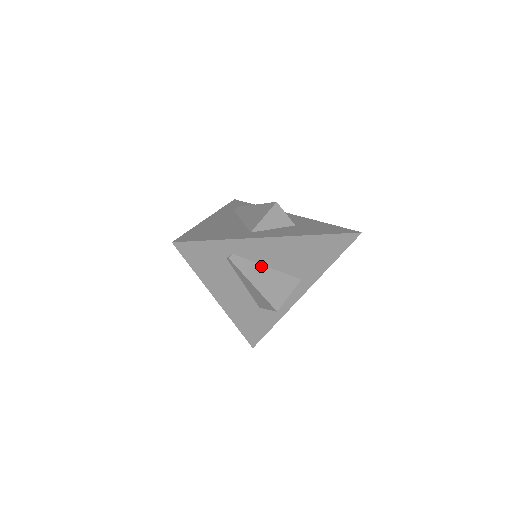
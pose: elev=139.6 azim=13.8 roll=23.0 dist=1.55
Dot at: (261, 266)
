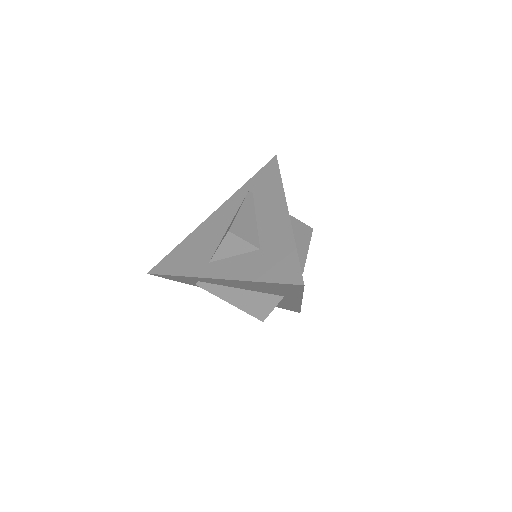
Dot at: (232, 288)
